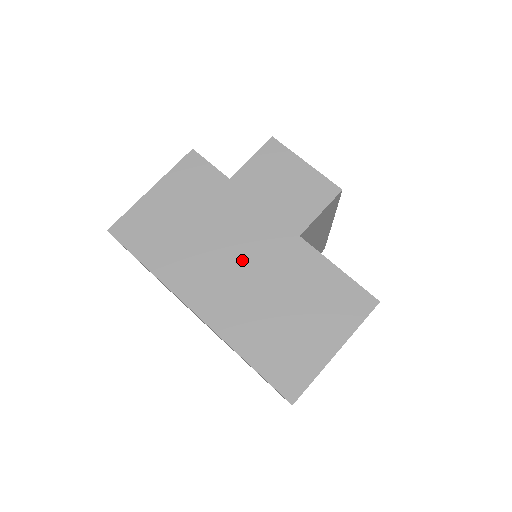
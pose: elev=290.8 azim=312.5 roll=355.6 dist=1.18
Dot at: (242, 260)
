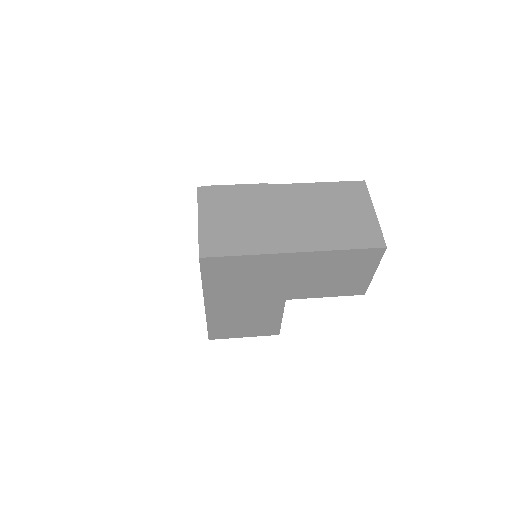
Dot at: (288, 213)
